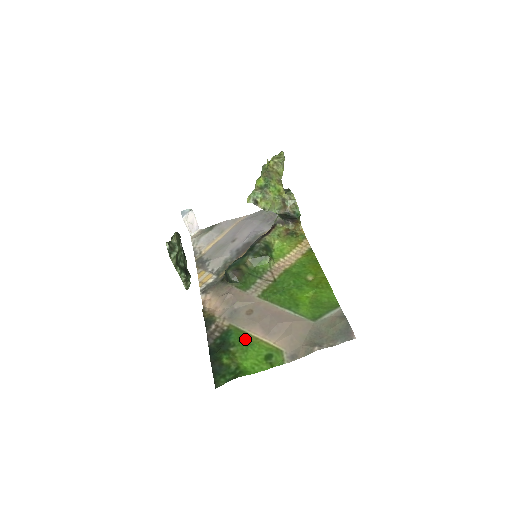
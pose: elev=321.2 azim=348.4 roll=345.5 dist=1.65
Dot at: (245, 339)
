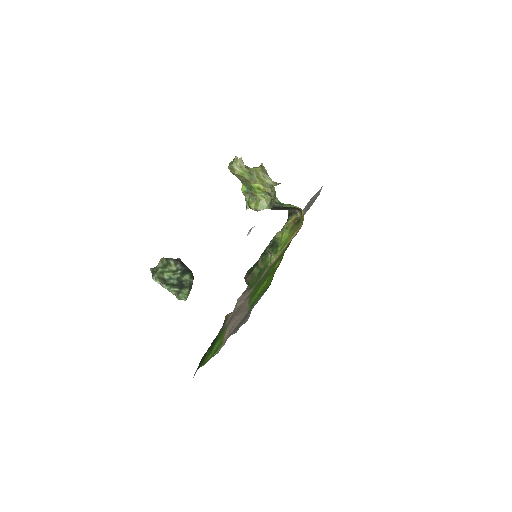
Dot at: (221, 336)
